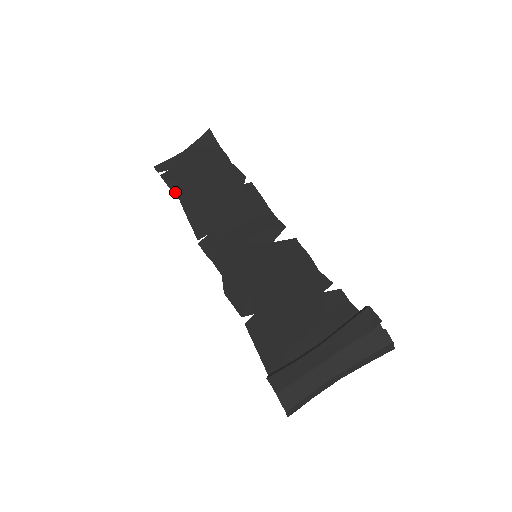
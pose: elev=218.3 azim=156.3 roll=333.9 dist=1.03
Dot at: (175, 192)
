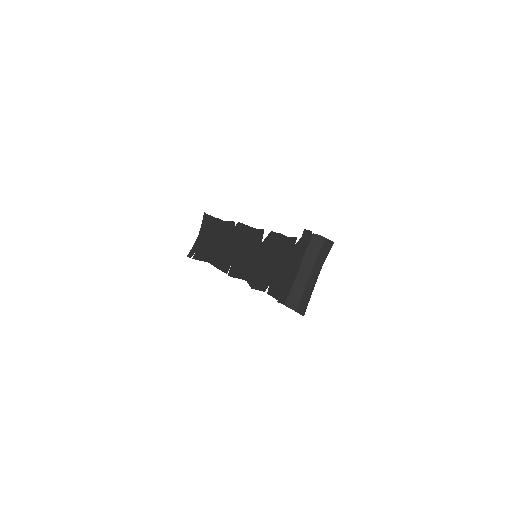
Dot at: (204, 260)
